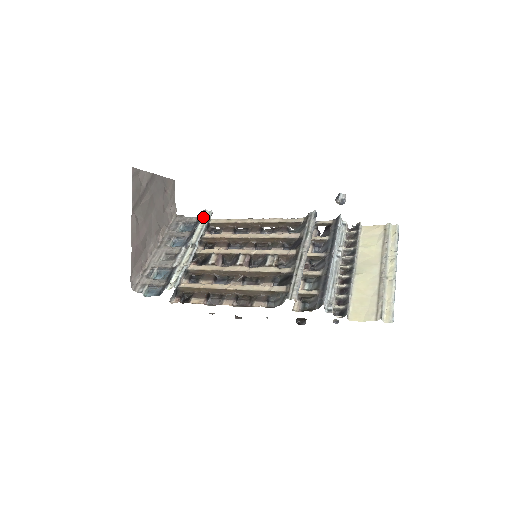
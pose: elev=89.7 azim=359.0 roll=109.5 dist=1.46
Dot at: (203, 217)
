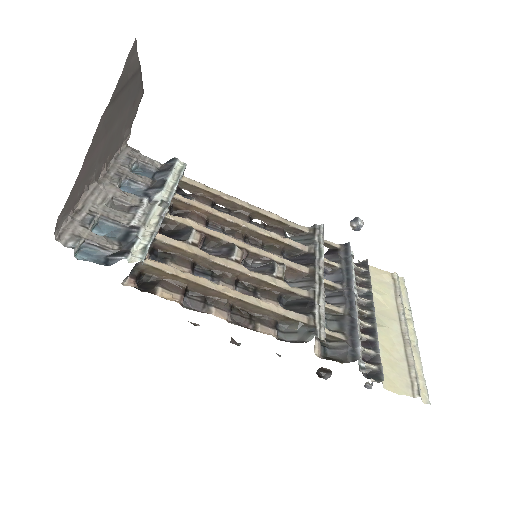
Dot at: (174, 167)
